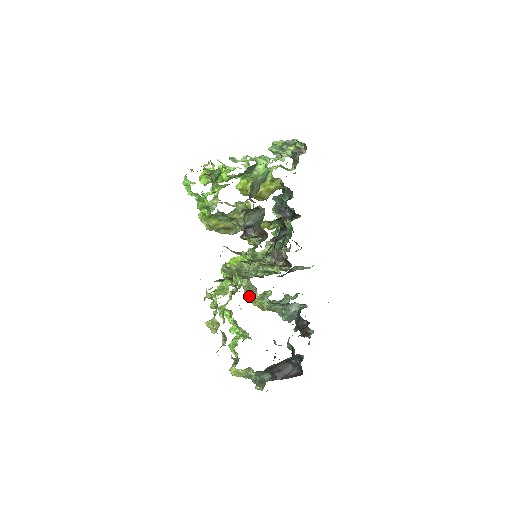
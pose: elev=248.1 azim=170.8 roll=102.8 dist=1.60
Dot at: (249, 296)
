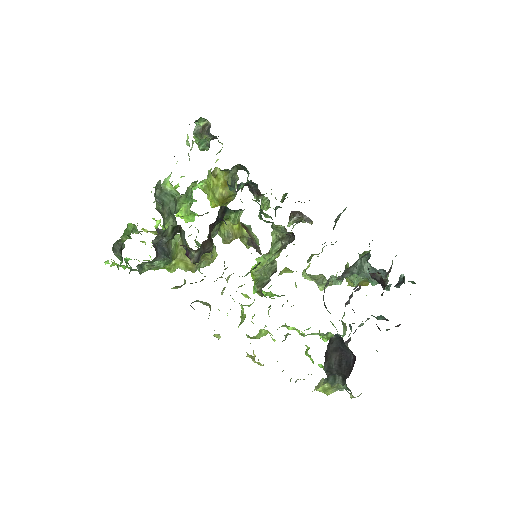
Dot at: occluded
